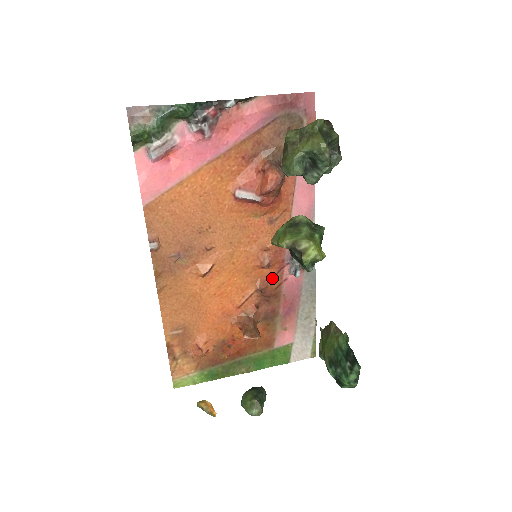
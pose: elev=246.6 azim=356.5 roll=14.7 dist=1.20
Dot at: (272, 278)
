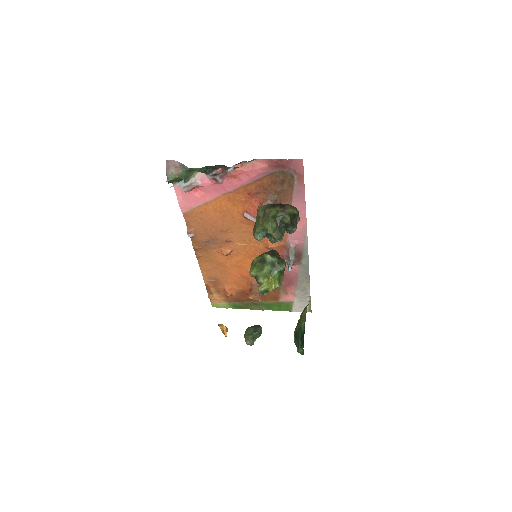
Dot at: occluded
